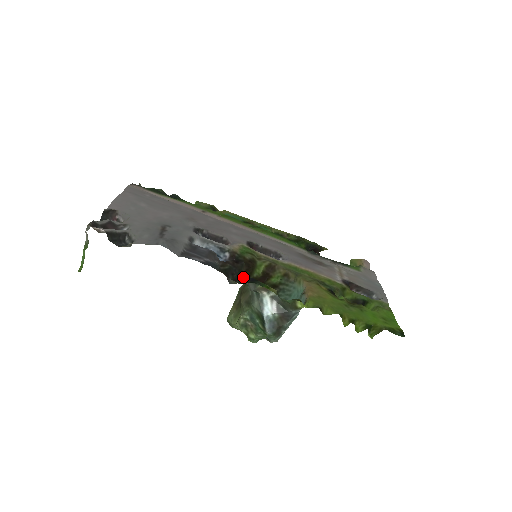
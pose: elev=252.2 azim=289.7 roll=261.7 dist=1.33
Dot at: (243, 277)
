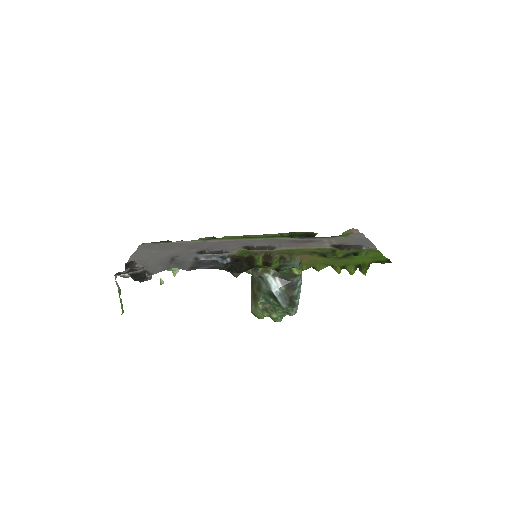
Dot at: (244, 269)
